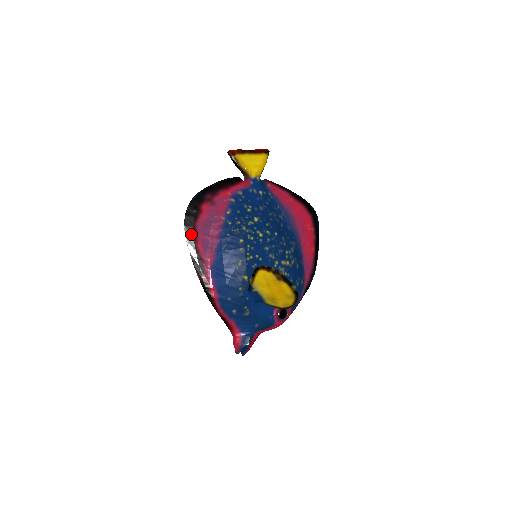
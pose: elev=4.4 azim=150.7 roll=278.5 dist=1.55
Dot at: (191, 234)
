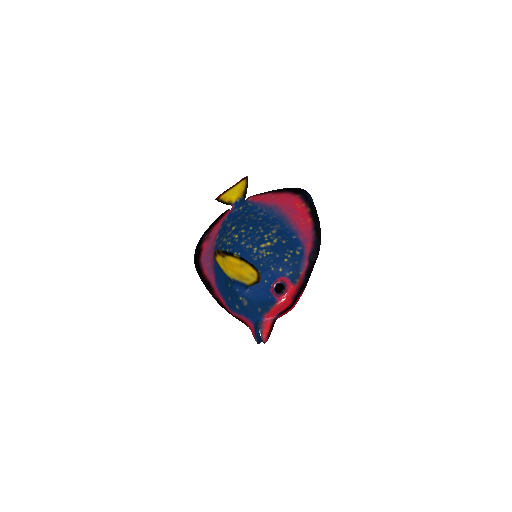
Dot at: (199, 268)
